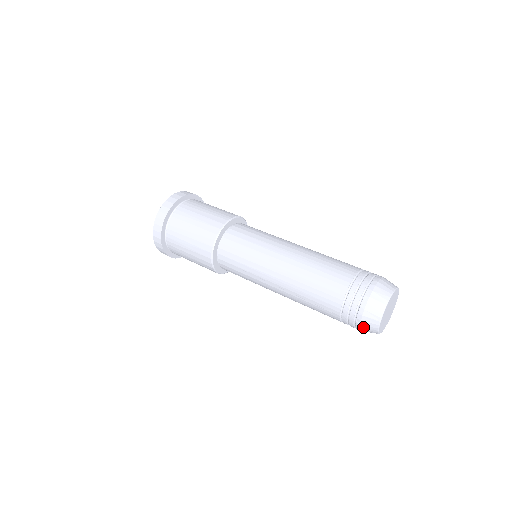
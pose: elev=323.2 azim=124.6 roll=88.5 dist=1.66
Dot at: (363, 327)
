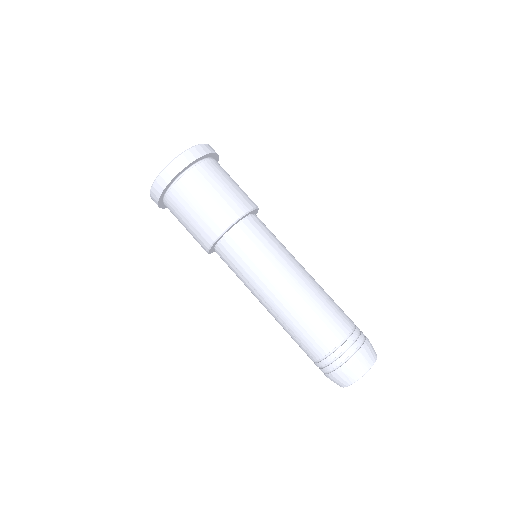
Dot at: (332, 379)
